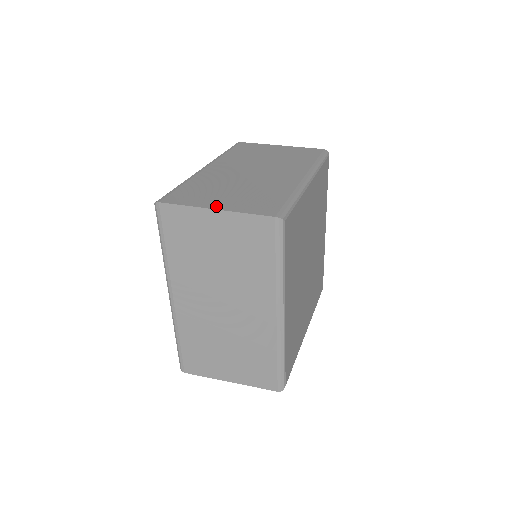
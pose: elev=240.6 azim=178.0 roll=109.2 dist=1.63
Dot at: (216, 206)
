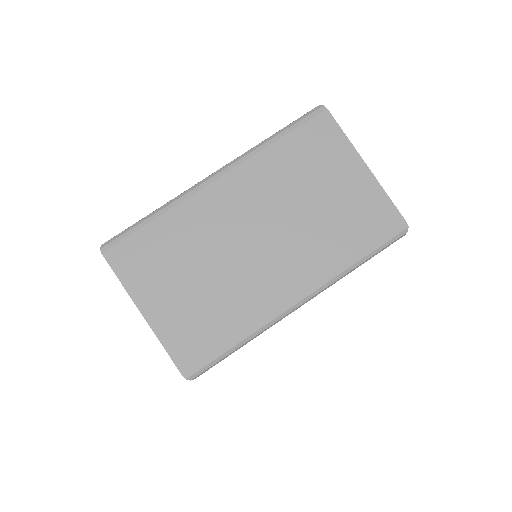
Dot at: (147, 308)
